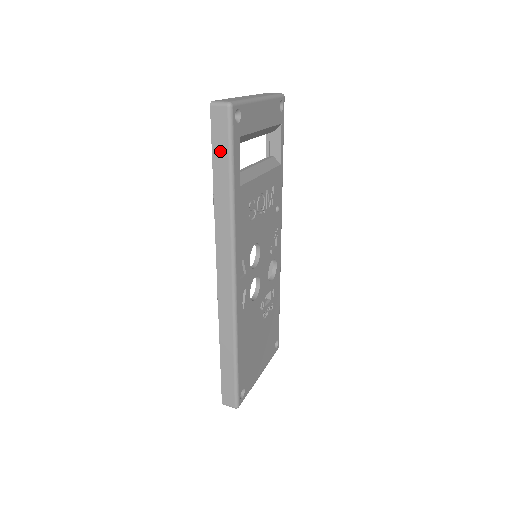
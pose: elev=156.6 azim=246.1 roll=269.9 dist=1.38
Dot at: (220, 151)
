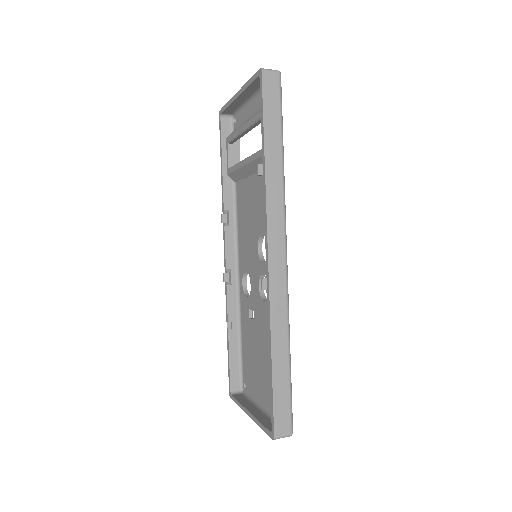
Dot at: (272, 115)
